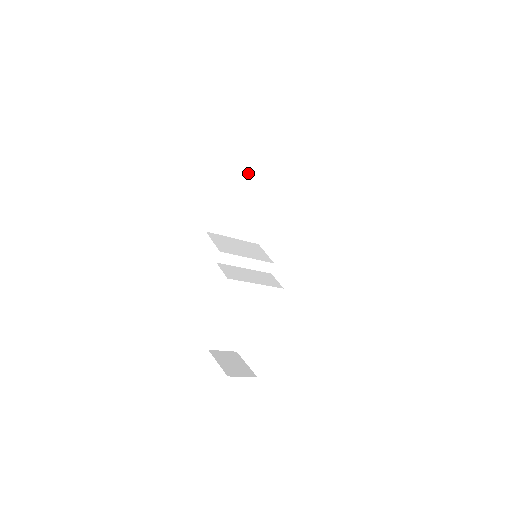
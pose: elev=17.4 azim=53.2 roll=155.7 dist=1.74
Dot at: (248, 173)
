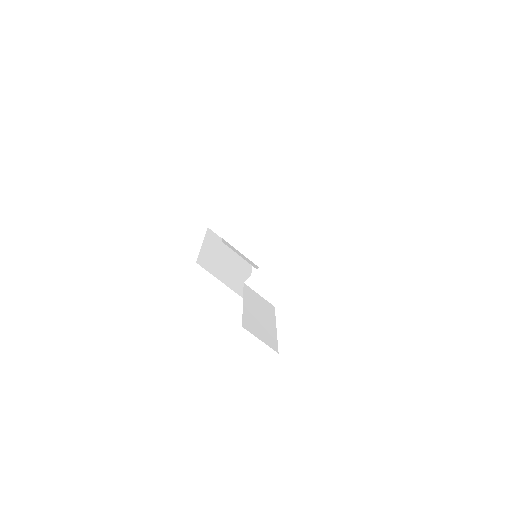
Dot at: (220, 241)
